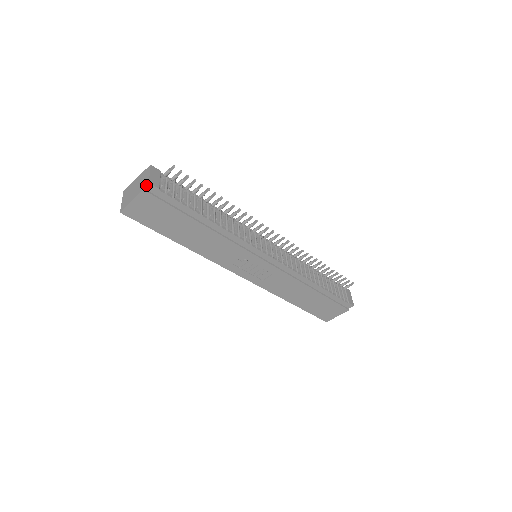
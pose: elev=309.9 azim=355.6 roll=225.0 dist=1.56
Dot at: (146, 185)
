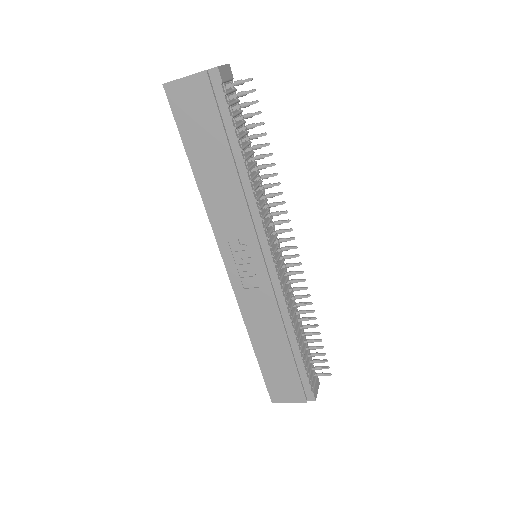
Dot at: (213, 68)
